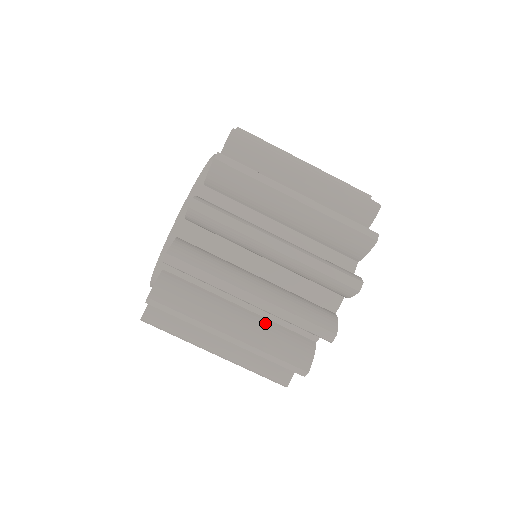
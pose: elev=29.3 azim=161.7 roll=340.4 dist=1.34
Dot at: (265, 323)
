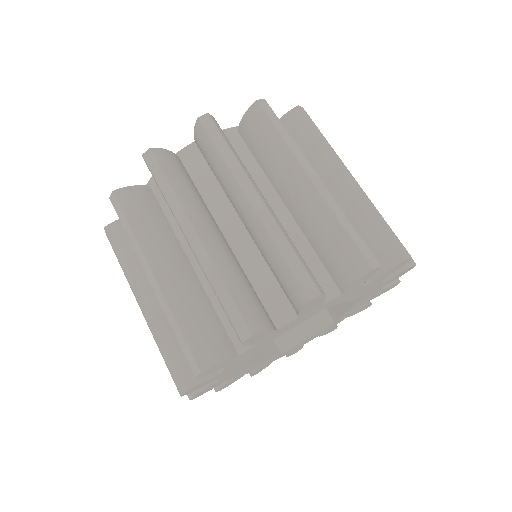
Dot at: occluded
